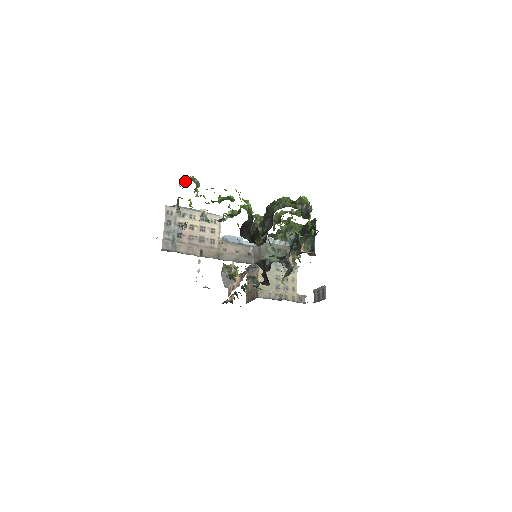
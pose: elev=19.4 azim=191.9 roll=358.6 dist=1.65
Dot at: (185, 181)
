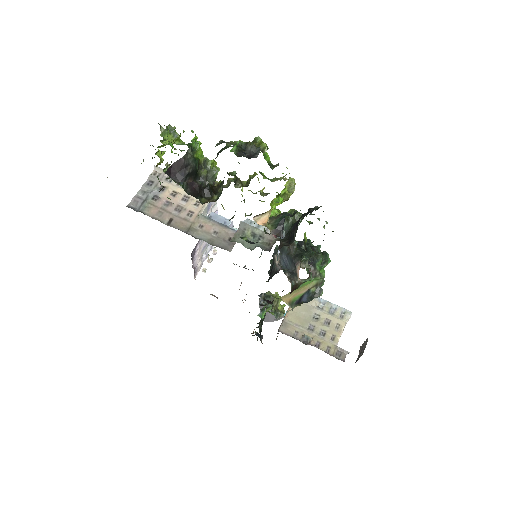
Dot at: occluded
